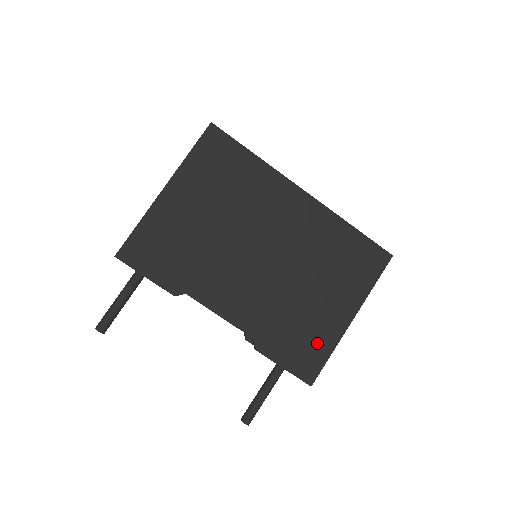
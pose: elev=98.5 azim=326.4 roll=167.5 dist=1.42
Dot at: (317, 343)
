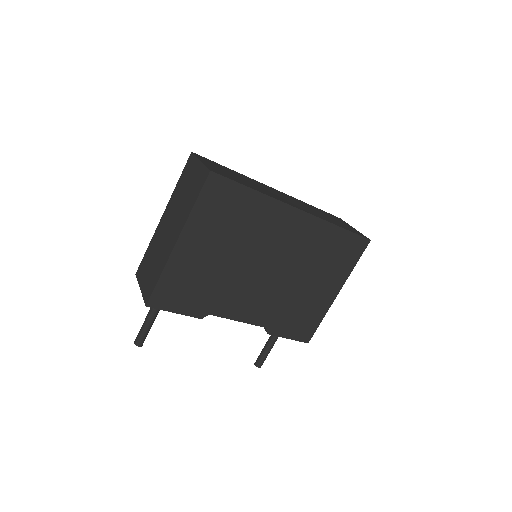
Dot at: (312, 316)
